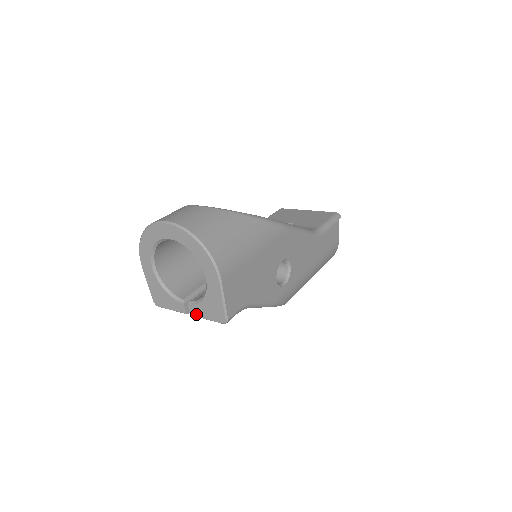
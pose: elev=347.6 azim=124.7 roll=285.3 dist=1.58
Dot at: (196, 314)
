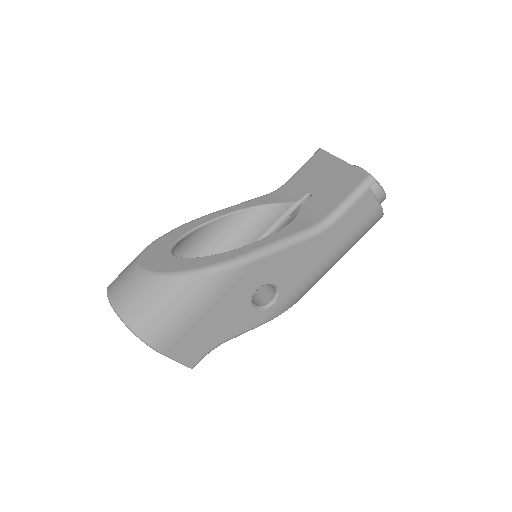
Dot at: occluded
